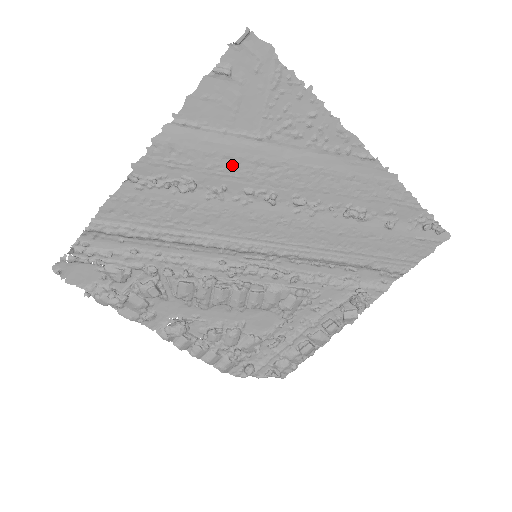
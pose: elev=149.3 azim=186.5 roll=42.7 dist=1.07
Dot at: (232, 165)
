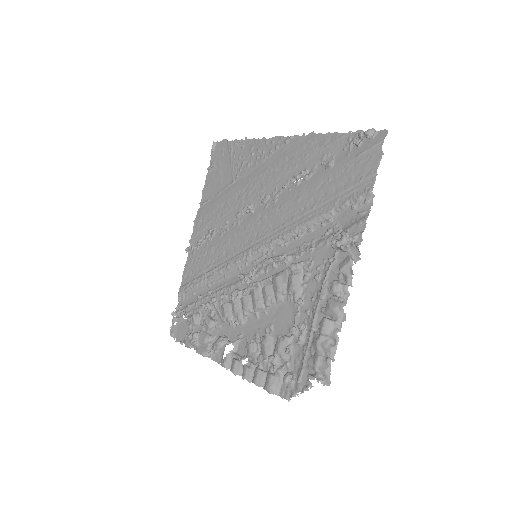
Dot at: (226, 206)
